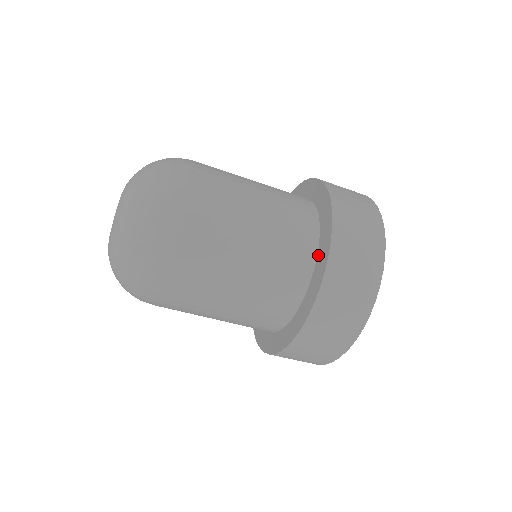
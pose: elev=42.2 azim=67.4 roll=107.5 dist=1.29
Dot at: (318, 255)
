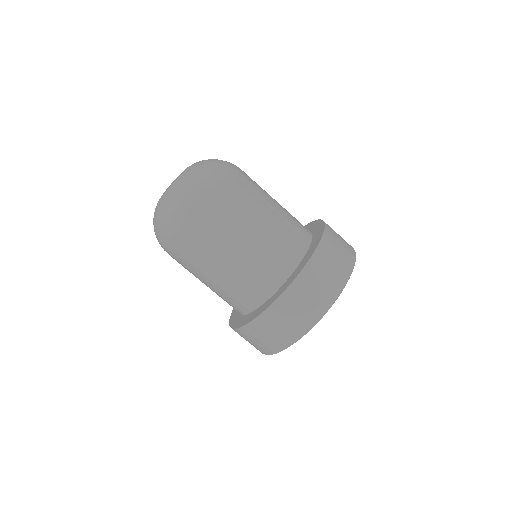
Dot at: (312, 242)
